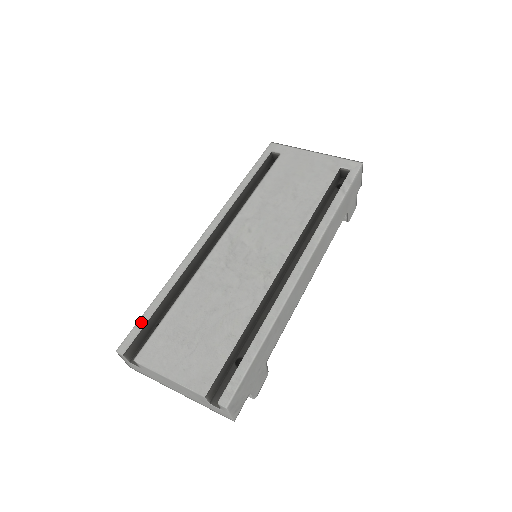
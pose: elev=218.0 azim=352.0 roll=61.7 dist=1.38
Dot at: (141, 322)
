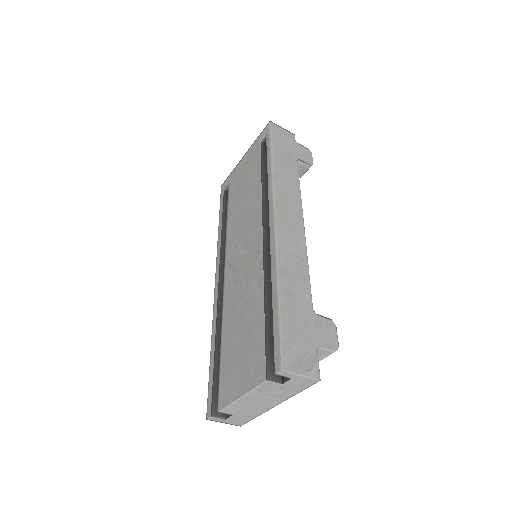
Dot at: (210, 382)
